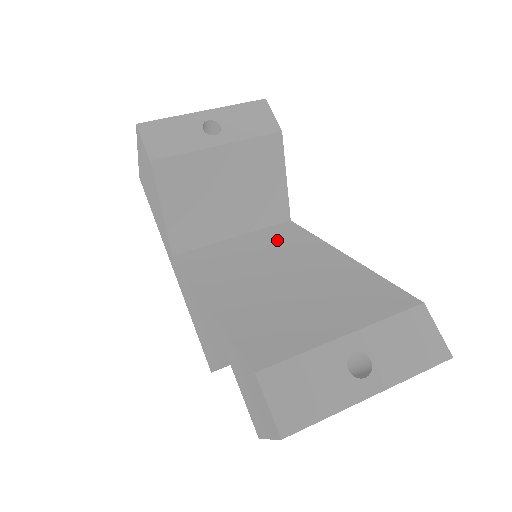
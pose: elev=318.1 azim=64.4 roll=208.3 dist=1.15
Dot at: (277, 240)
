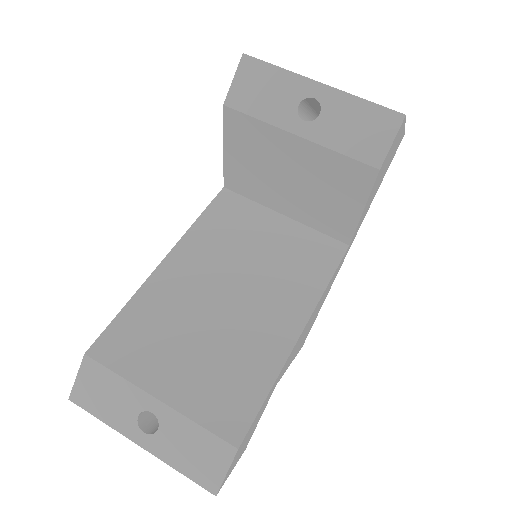
Dot at: (297, 257)
